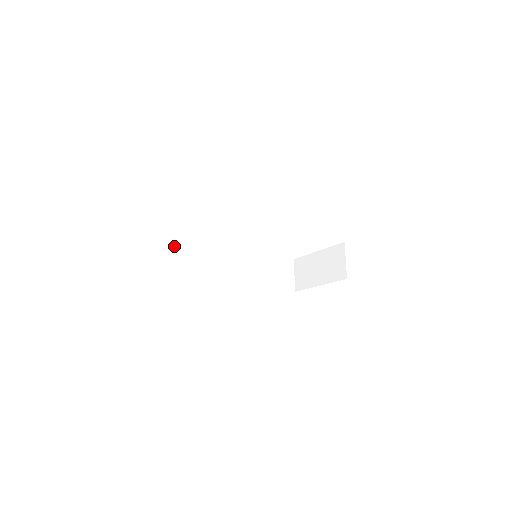
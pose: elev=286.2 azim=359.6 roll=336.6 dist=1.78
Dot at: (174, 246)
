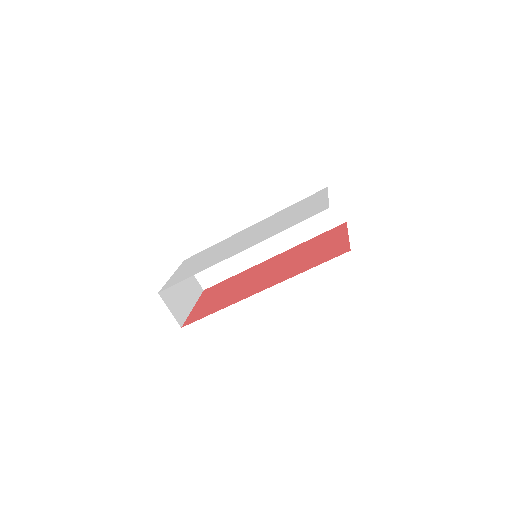
Dot at: occluded
